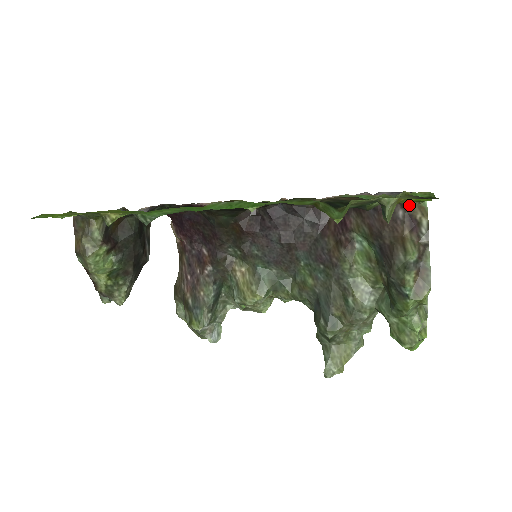
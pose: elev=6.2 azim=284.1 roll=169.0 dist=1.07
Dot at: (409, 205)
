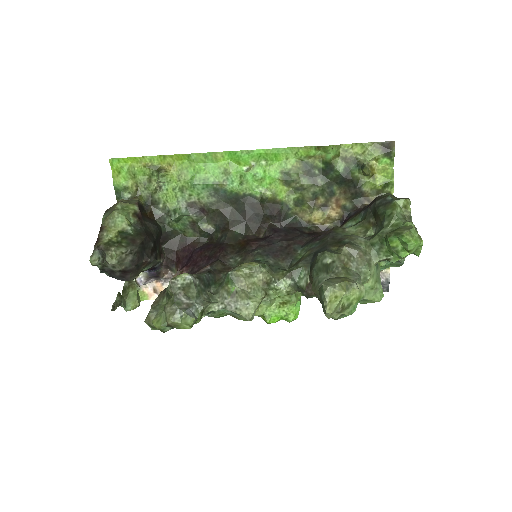
Dot at: occluded
